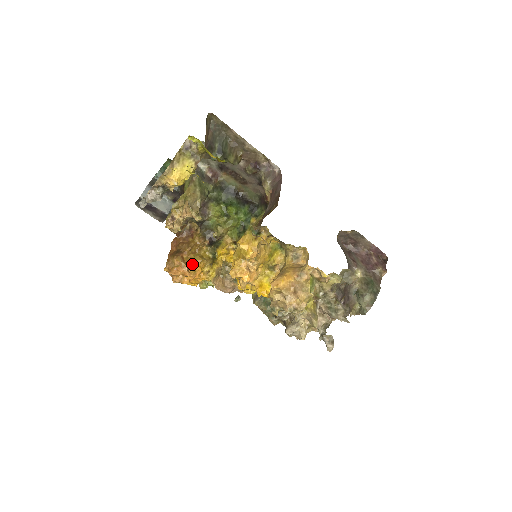
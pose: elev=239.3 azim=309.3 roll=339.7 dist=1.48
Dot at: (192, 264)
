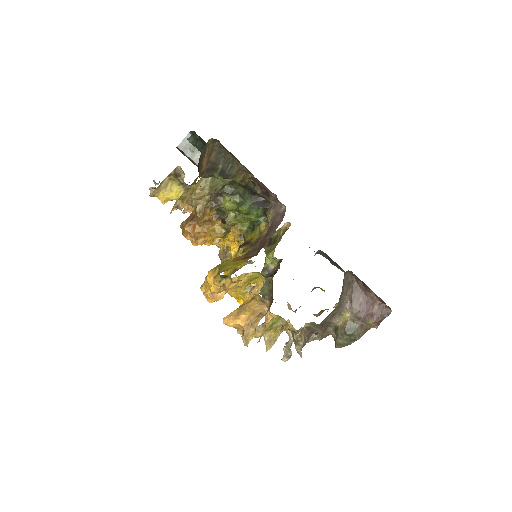
Dot at: (202, 234)
